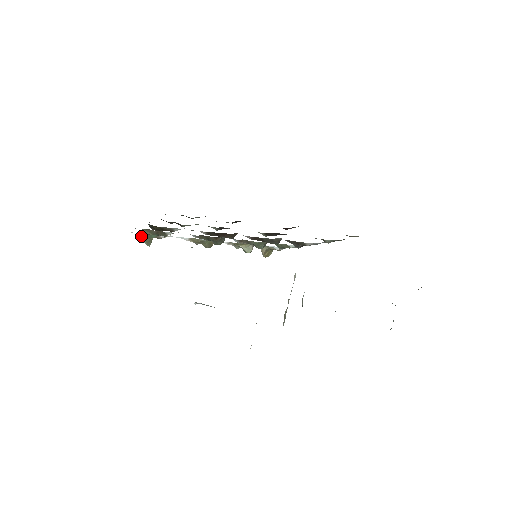
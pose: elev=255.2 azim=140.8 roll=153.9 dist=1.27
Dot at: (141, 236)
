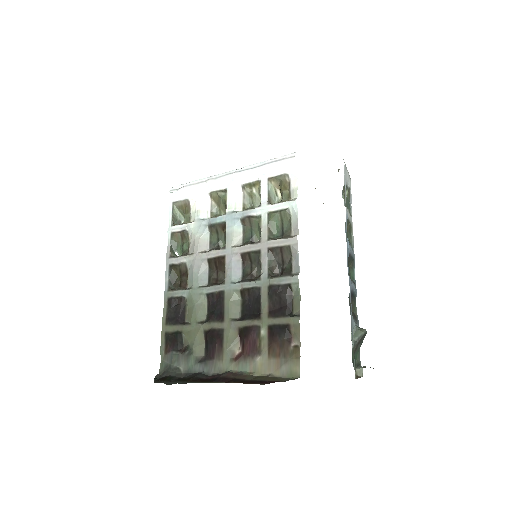
Dot at: (176, 213)
